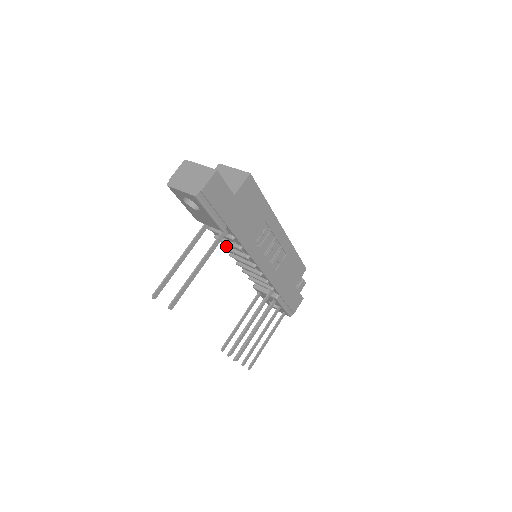
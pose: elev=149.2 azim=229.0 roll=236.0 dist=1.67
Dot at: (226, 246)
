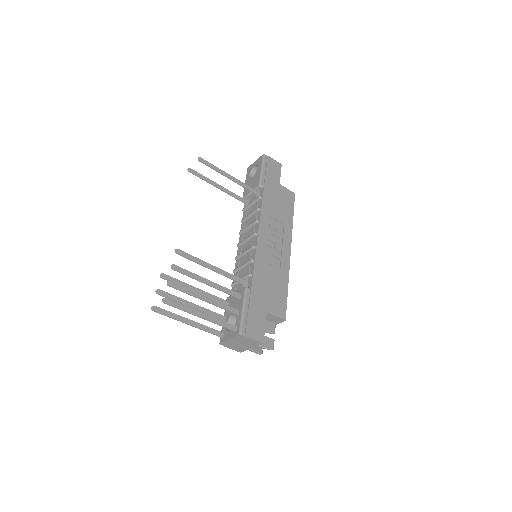
Dot at: occluded
